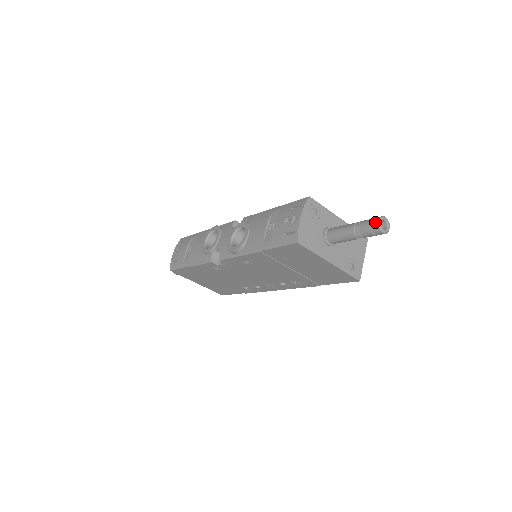
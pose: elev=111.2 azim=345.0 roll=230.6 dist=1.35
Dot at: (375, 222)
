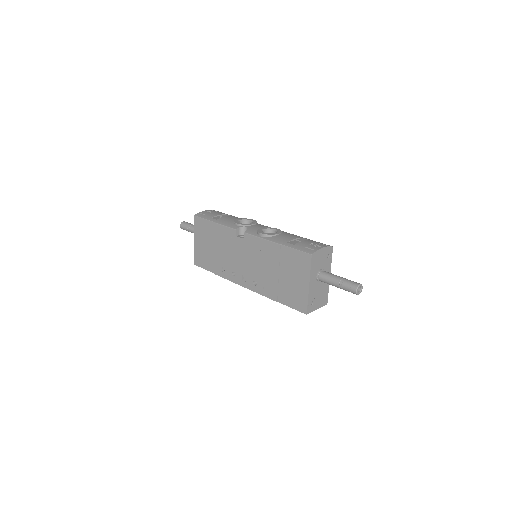
Dot at: (357, 283)
